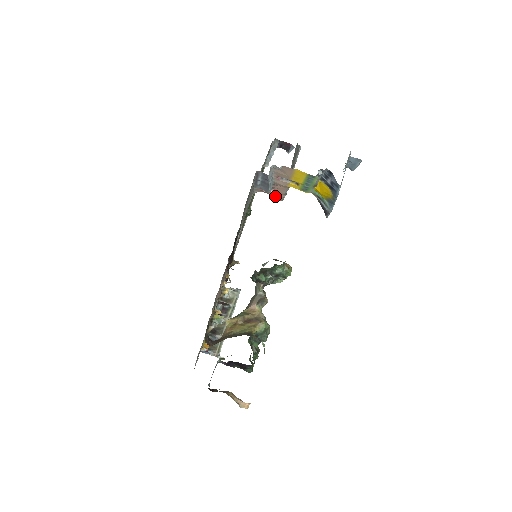
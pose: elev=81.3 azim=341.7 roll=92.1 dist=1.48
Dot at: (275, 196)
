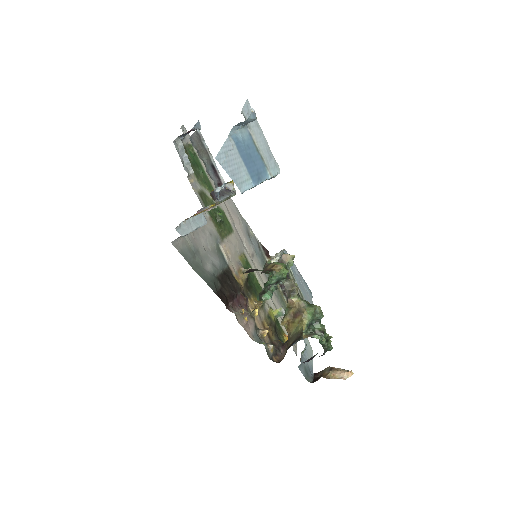
Dot at: occluded
